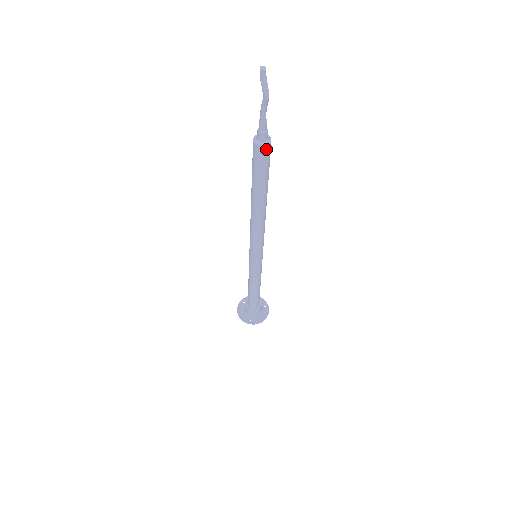
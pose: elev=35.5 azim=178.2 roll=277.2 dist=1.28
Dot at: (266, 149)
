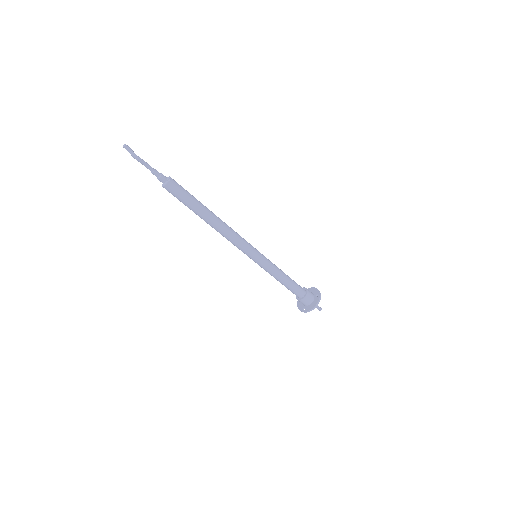
Dot at: (168, 187)
